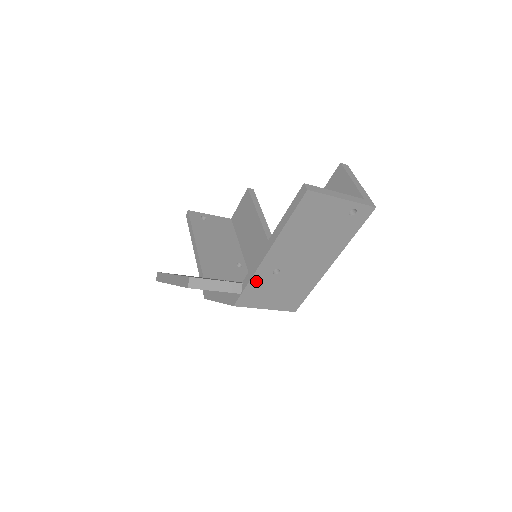
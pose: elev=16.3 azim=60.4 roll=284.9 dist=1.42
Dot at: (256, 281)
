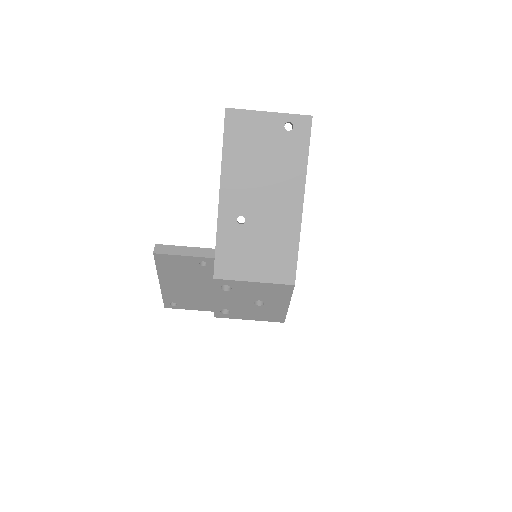
Dot at: (224, 237)
